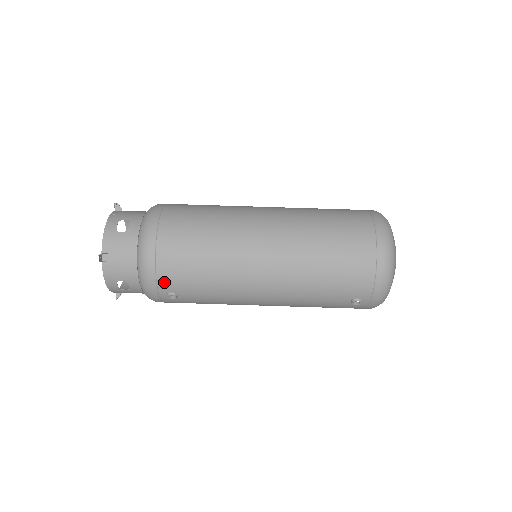
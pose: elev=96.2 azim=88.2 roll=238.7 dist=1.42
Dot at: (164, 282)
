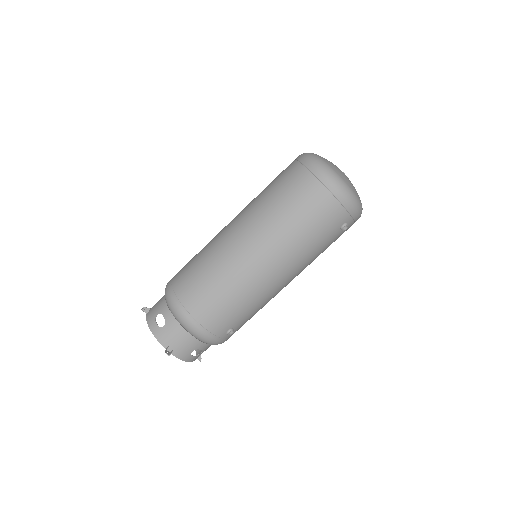
Dot at: (217, 330)
